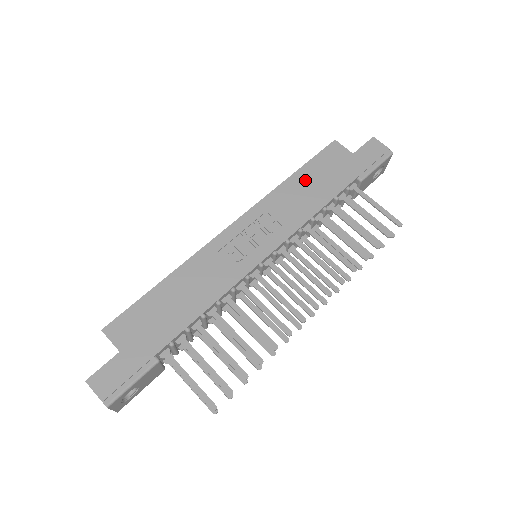
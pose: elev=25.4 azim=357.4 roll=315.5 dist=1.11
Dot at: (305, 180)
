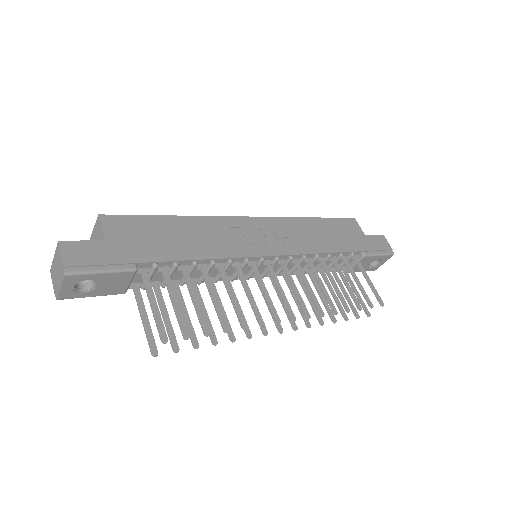
Dot at: (322, 227)
